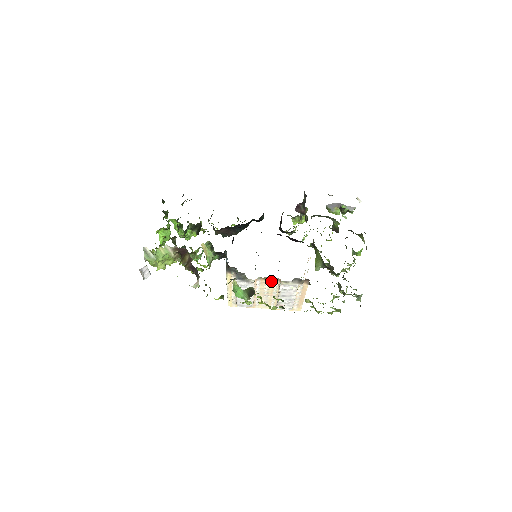
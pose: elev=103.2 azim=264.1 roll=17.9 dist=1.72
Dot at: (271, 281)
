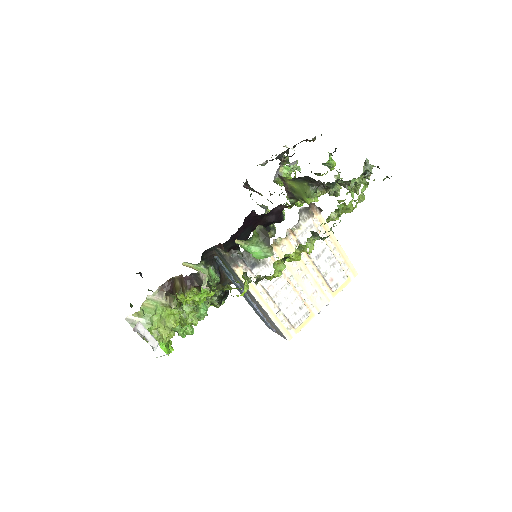
Dot at: (285, 243)
